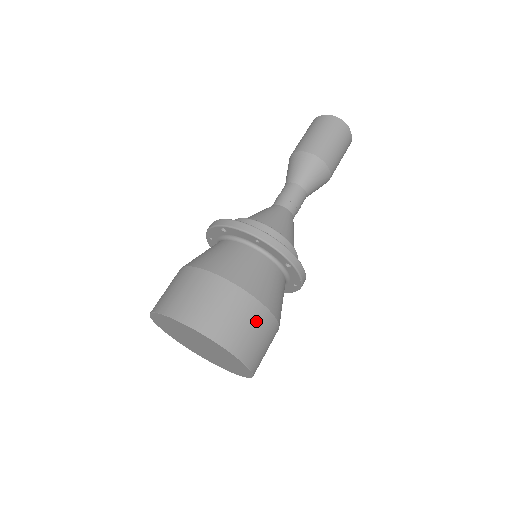
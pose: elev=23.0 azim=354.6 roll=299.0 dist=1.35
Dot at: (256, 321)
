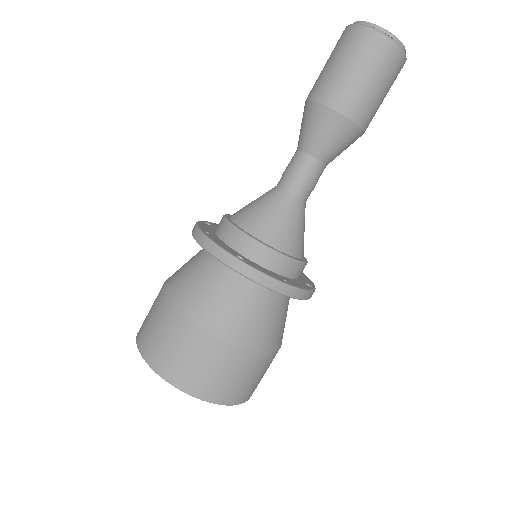
Dot at: (183, 339)
